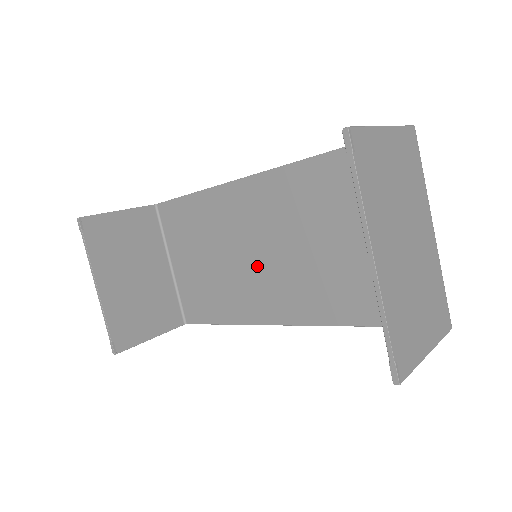
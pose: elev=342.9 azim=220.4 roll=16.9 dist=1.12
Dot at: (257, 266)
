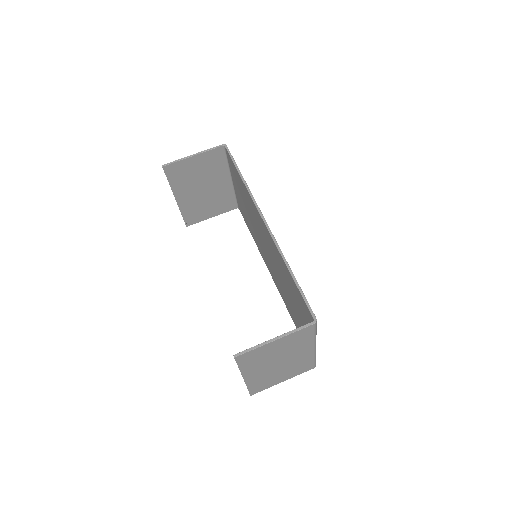
Dot at: (264, 247)
